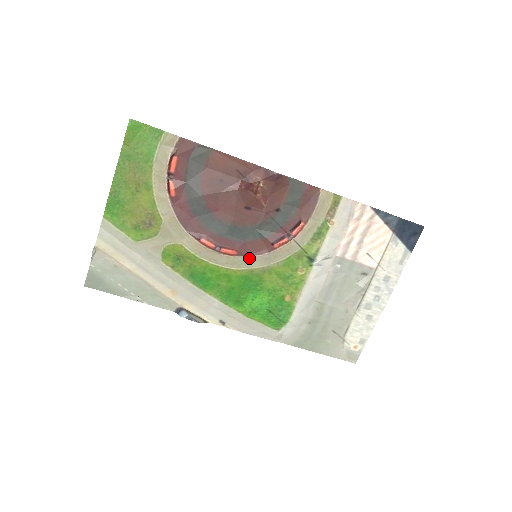
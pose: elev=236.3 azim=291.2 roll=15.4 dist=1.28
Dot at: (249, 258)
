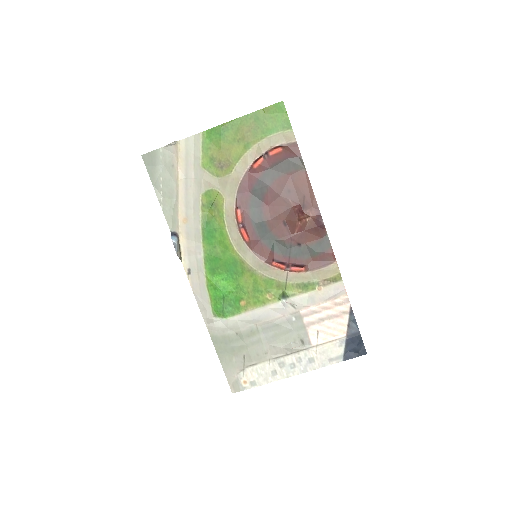
Dot at: (251, 252)
